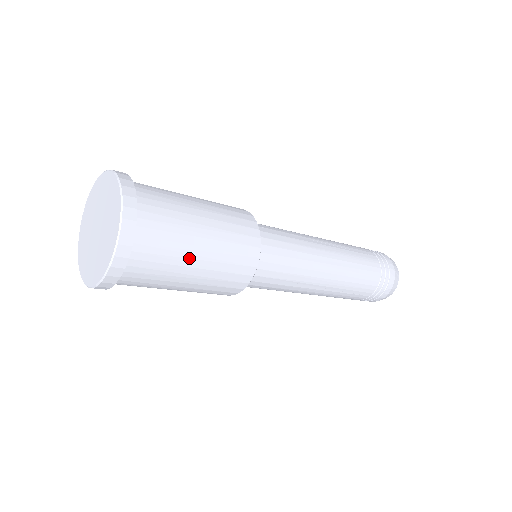
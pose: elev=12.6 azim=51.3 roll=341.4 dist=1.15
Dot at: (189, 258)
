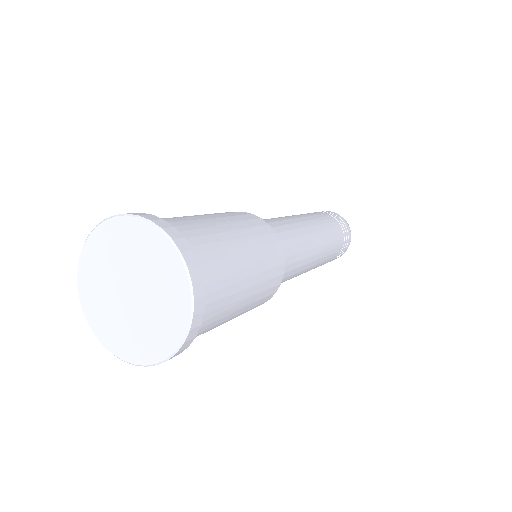
Dot at: (217, 326)
